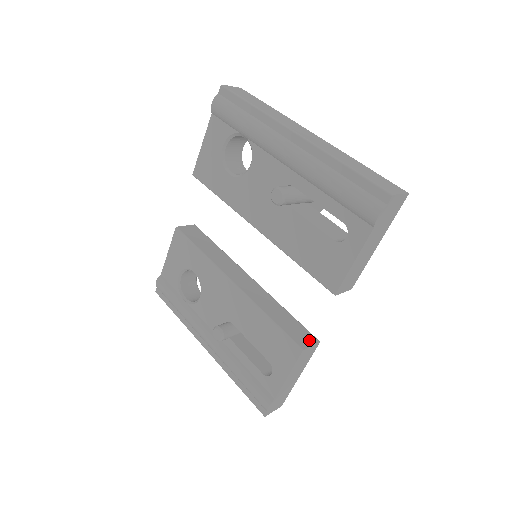
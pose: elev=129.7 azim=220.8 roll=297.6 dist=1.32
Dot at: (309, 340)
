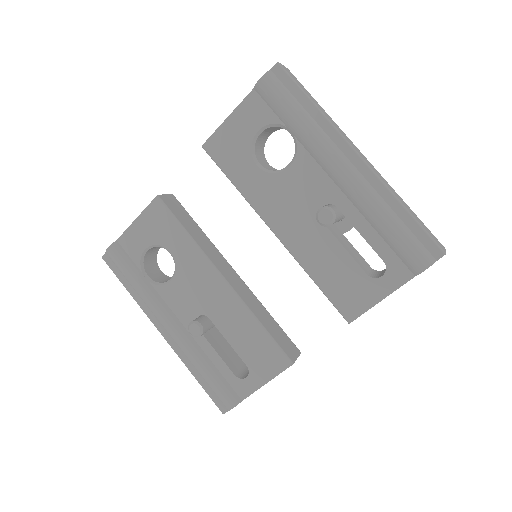
Dot at: (294, 351)
